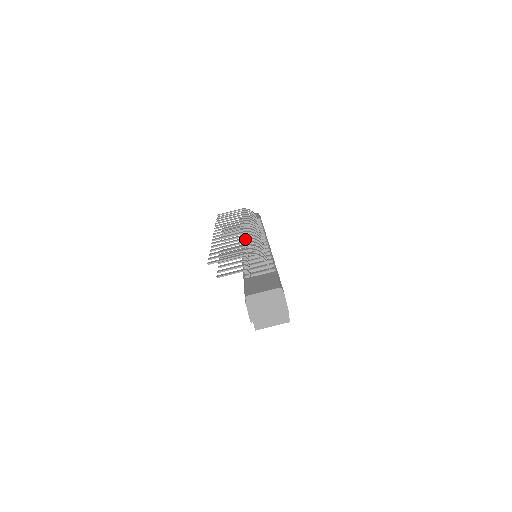
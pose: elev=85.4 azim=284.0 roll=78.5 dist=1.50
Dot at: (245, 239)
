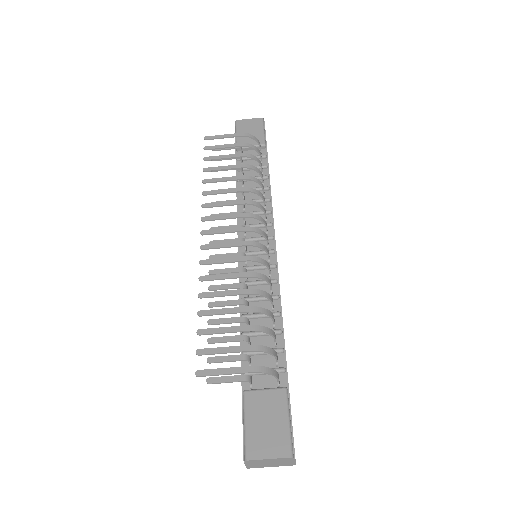
Dot at: (248, 294)
